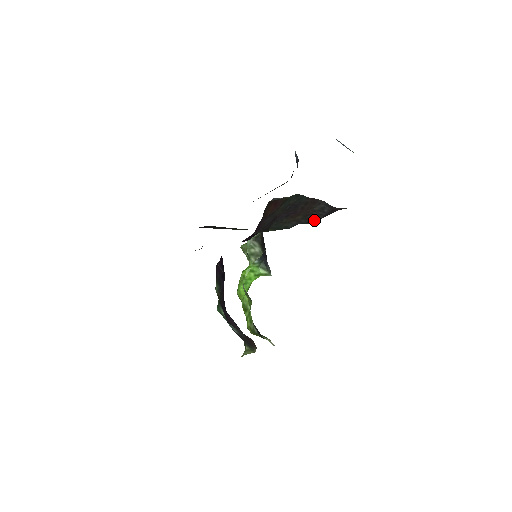
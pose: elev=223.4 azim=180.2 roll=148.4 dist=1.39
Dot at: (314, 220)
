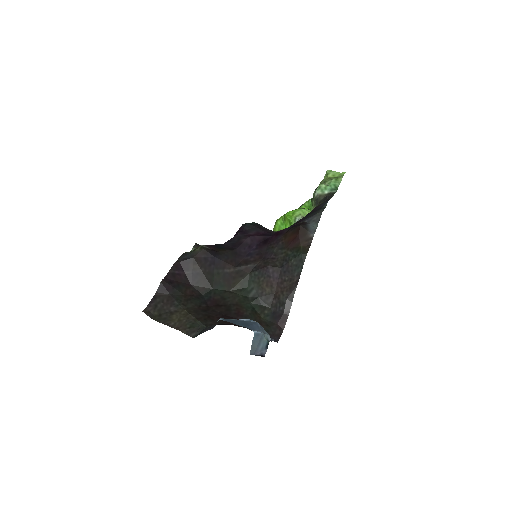
Dot at: (269, 305)
